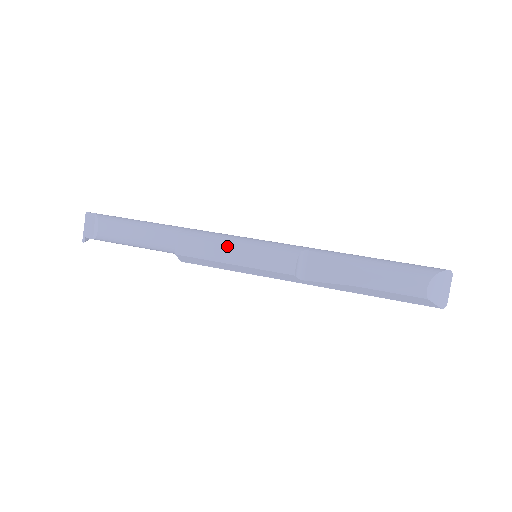
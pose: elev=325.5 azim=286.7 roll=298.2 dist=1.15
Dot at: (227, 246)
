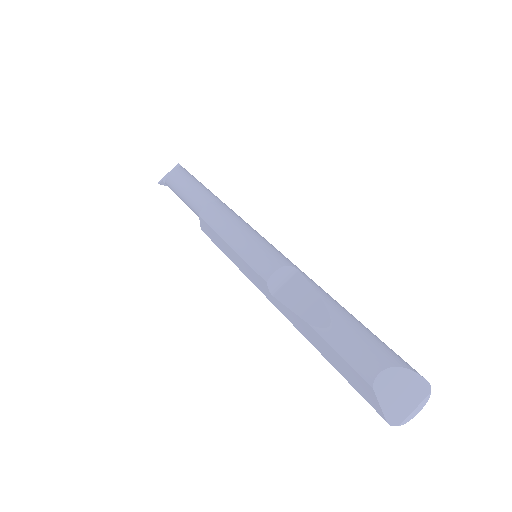
Dot at: (237, 227)
